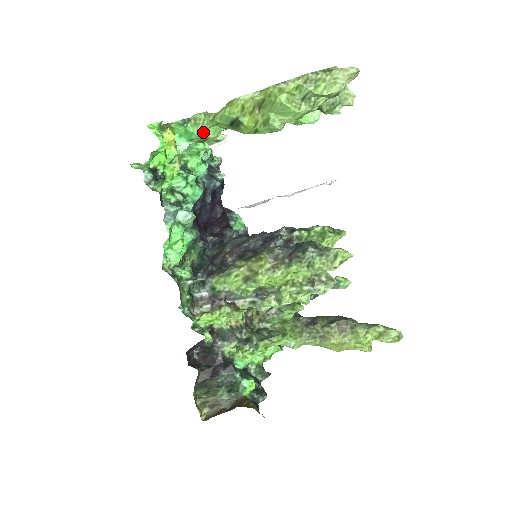
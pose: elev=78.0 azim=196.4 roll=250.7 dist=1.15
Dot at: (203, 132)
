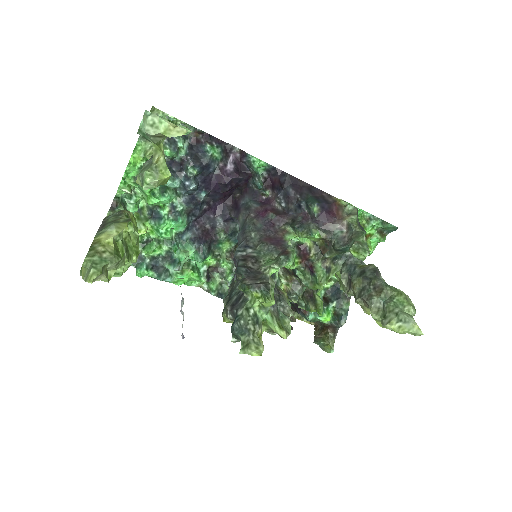
Dot at: occluded
